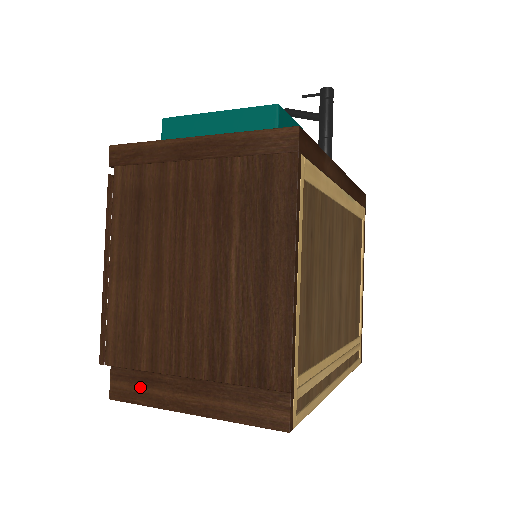
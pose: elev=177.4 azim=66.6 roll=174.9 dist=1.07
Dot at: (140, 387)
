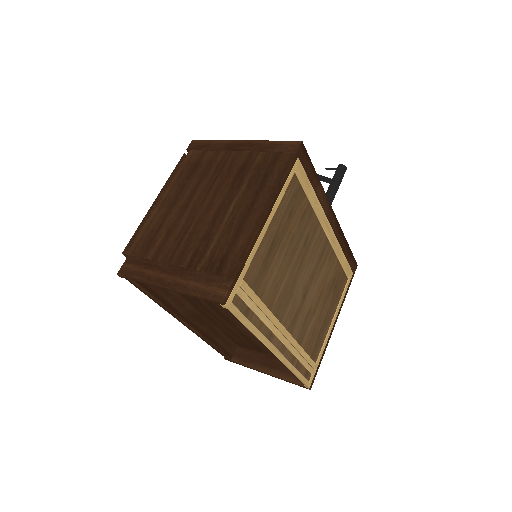
Dot at: (141, 268)
